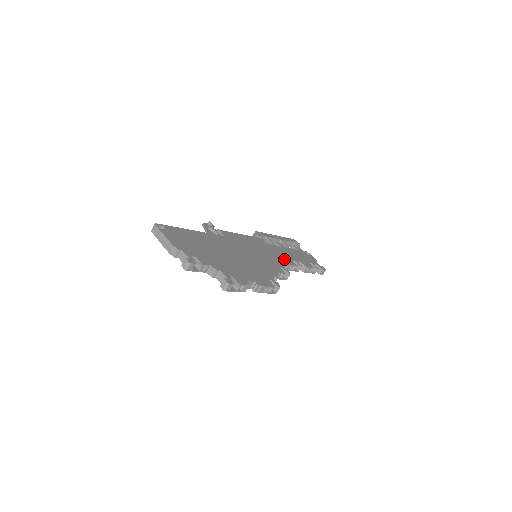
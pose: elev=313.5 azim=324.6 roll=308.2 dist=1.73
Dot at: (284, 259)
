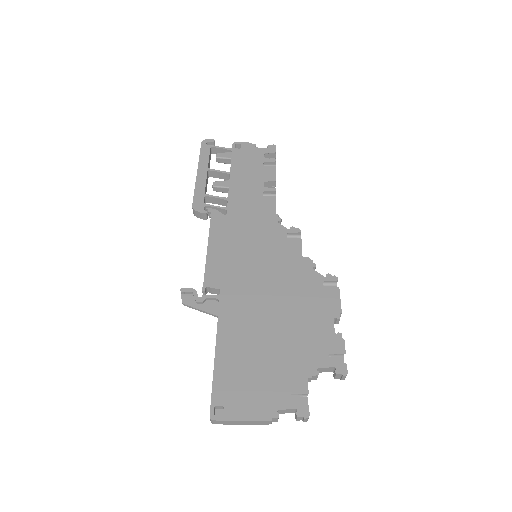
Dot at: (263, 211)
